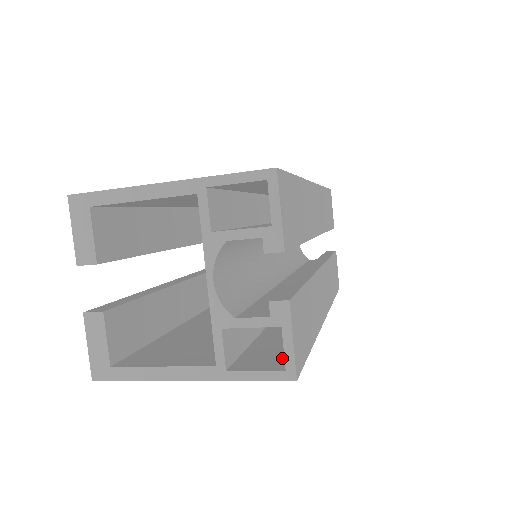
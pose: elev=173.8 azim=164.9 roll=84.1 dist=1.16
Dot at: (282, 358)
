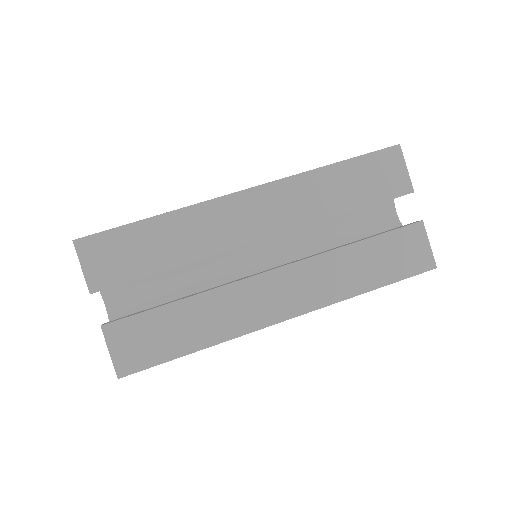
Dot at: occluded
